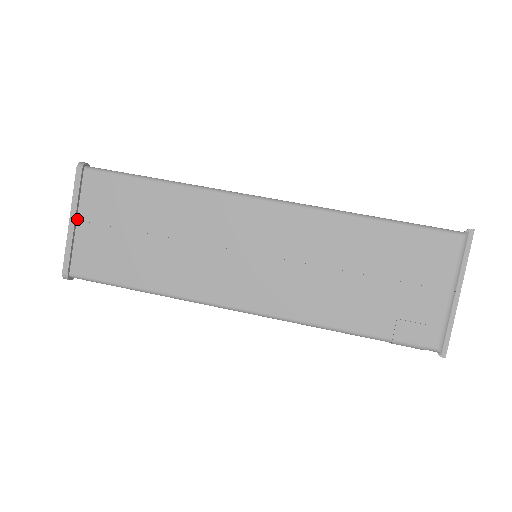
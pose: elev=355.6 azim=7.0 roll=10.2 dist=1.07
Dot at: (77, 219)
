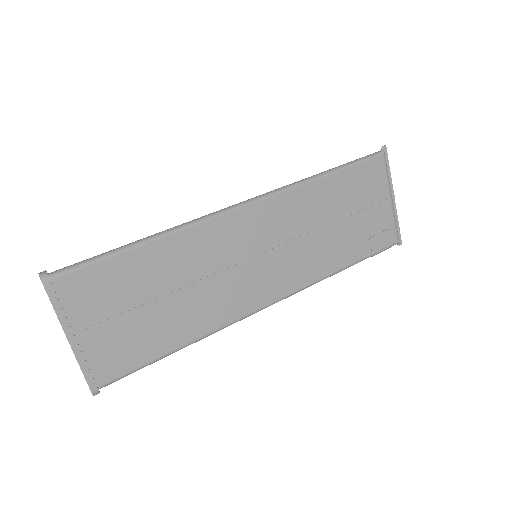
Dot at: (74, 333)
